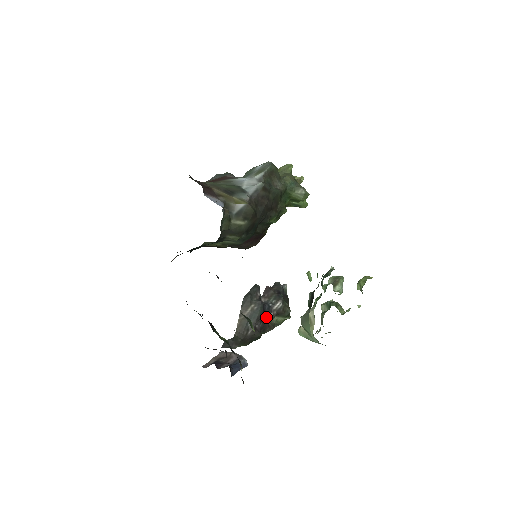
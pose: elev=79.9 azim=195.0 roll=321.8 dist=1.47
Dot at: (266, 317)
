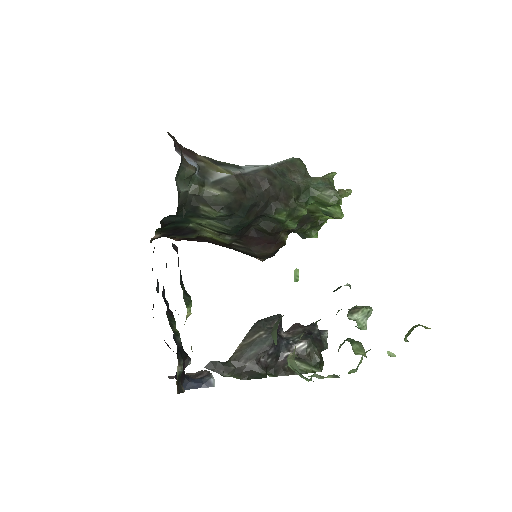
Dot at: (280, 354)
